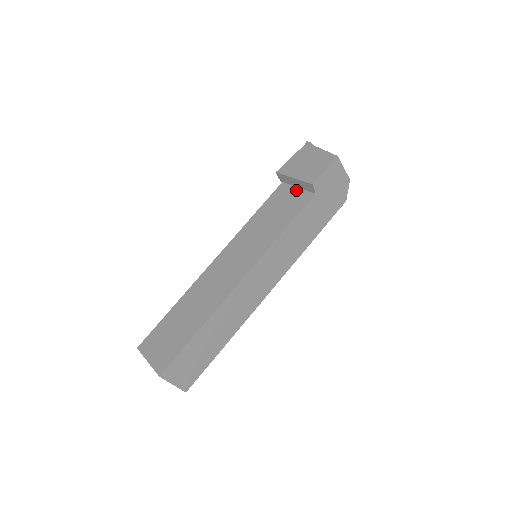
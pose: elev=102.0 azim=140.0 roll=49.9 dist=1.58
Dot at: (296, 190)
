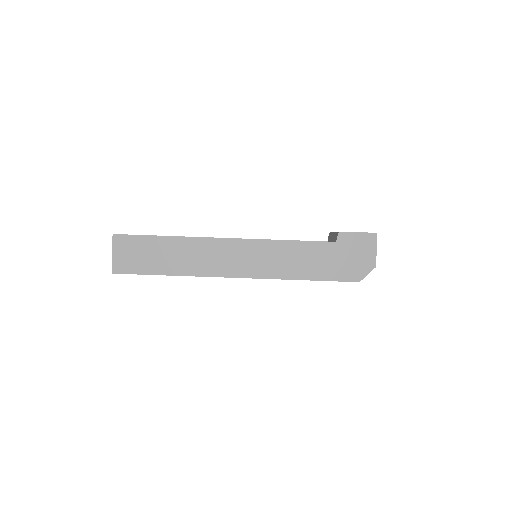
Dot at: occluded
